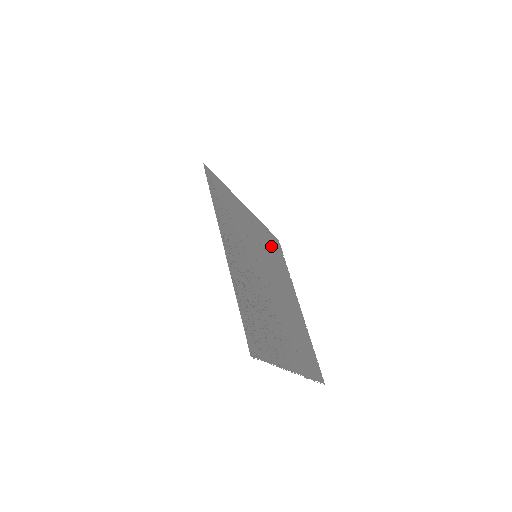
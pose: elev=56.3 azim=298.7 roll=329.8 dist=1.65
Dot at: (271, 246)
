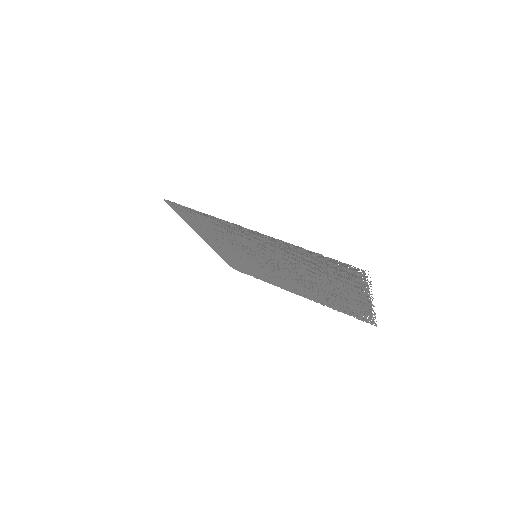
Dot at: occluded
